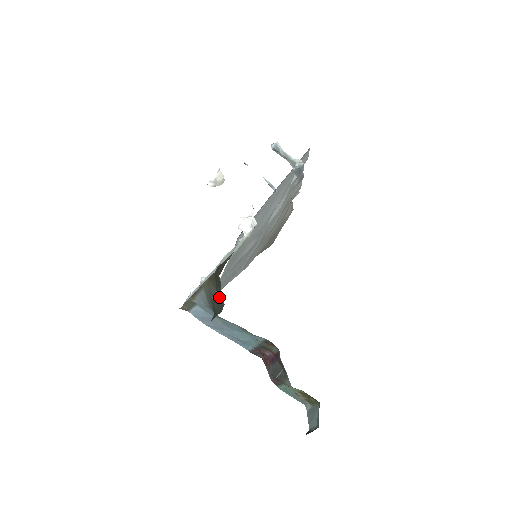
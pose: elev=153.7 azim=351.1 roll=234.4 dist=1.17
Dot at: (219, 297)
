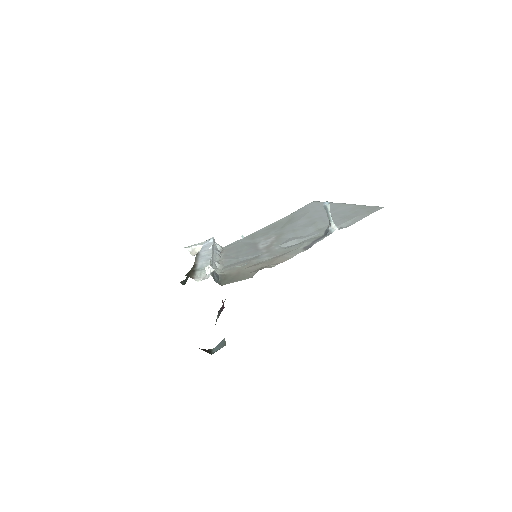
Dot at: occluded
